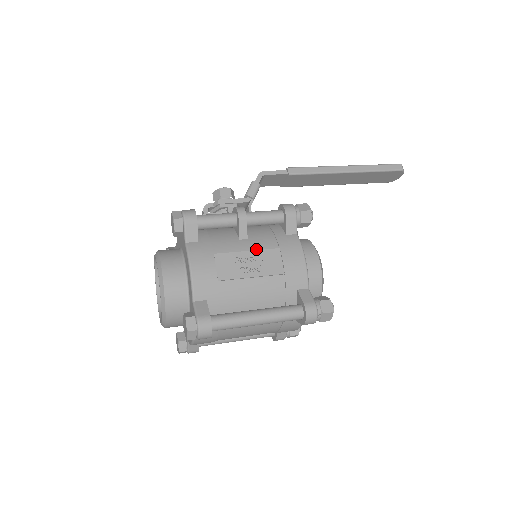
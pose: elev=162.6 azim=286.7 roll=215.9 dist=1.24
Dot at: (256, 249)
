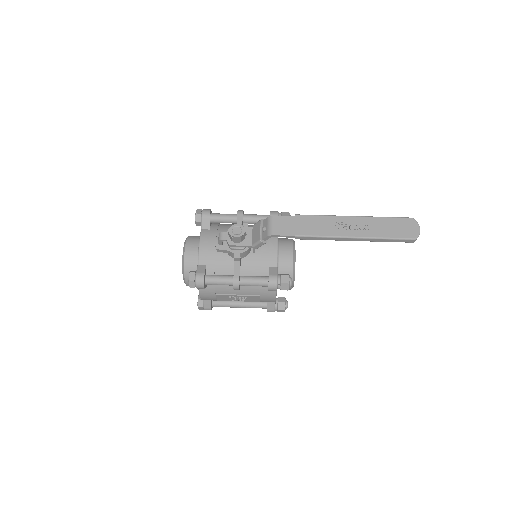
Dot at: (244, 294)
